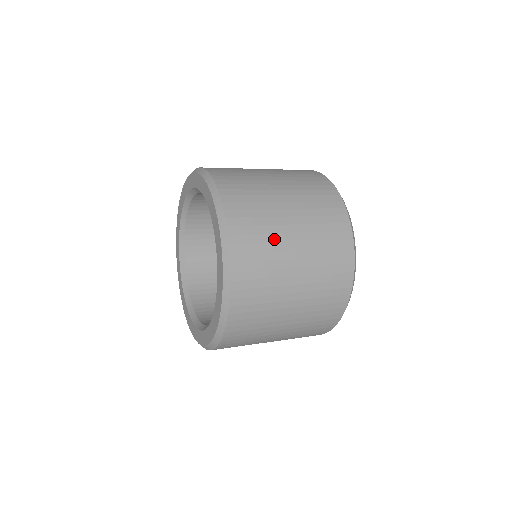
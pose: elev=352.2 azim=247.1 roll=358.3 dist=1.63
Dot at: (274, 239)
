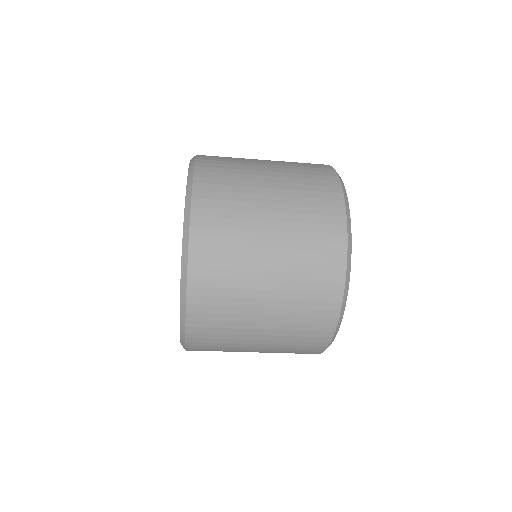
Dot at: (244, 165)
